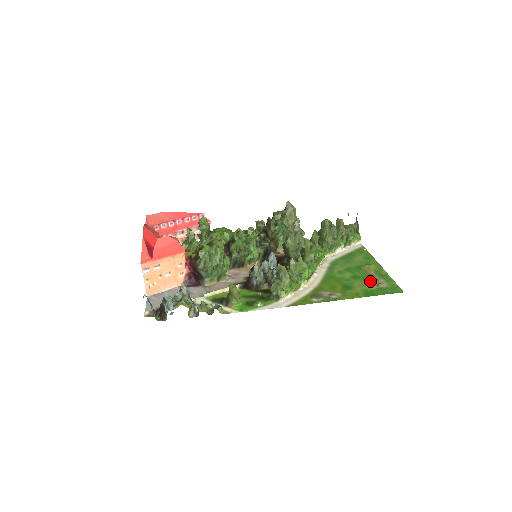
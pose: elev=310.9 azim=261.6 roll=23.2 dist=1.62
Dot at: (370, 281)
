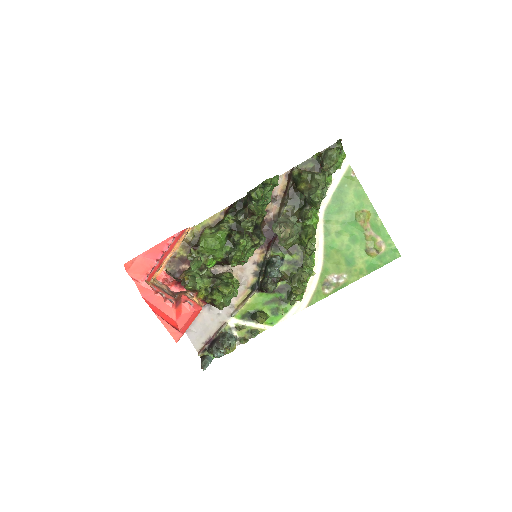
Dot at: (369, 246)
